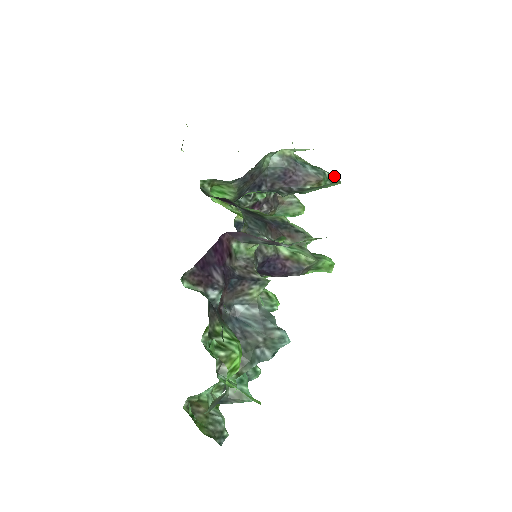
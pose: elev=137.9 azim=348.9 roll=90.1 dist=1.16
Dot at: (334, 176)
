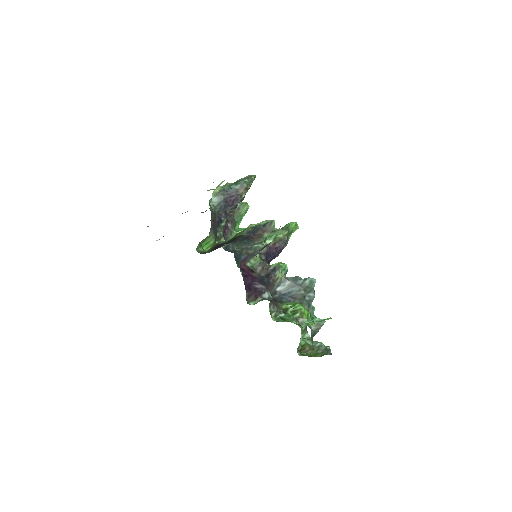
Dot at: (250, 177)
